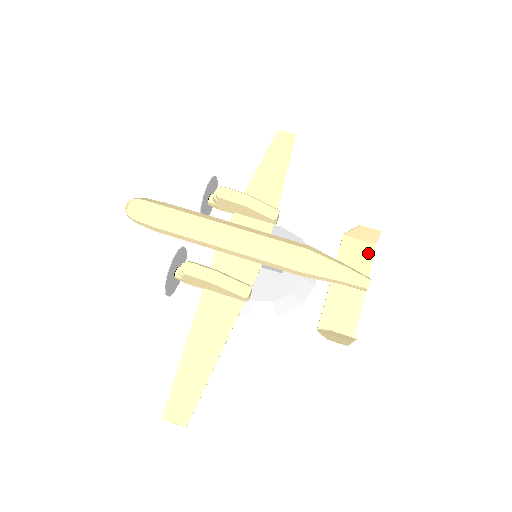
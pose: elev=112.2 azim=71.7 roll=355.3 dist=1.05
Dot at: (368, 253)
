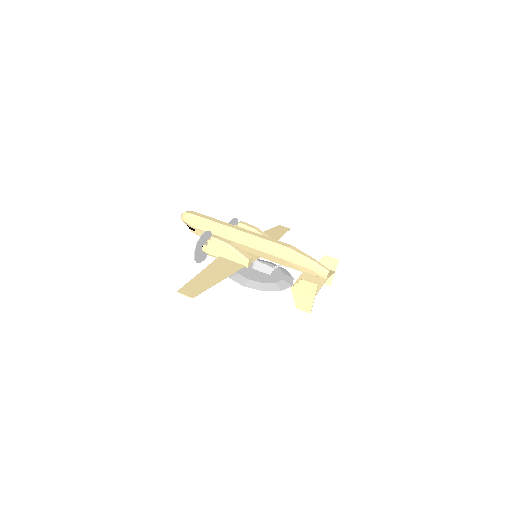
Dot at: (330, 272)
